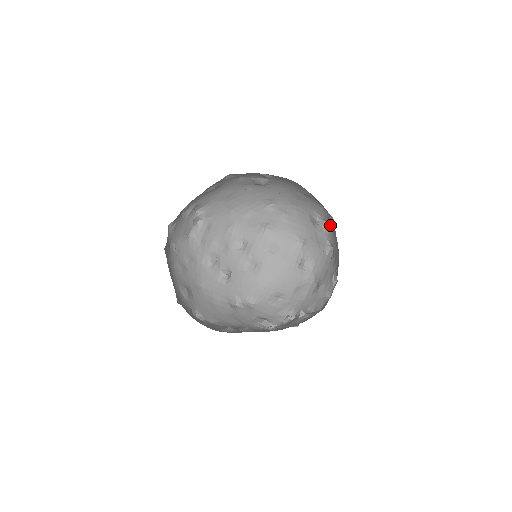
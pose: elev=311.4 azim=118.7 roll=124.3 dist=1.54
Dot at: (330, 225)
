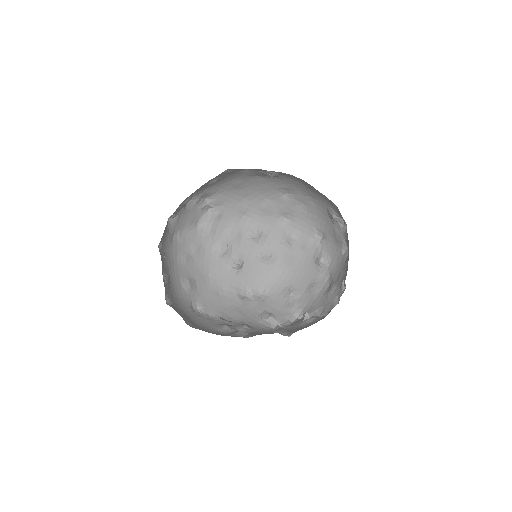
Dot at: occluded
